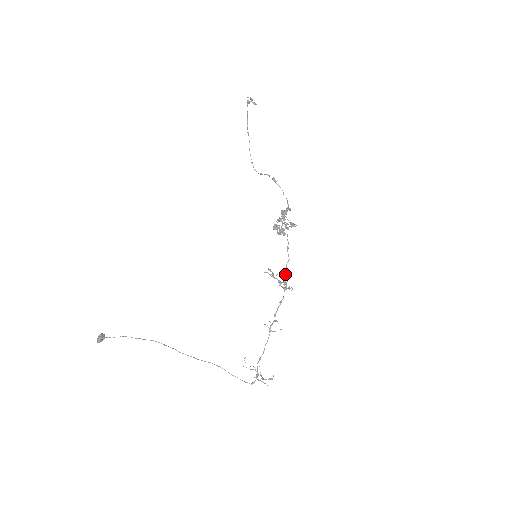
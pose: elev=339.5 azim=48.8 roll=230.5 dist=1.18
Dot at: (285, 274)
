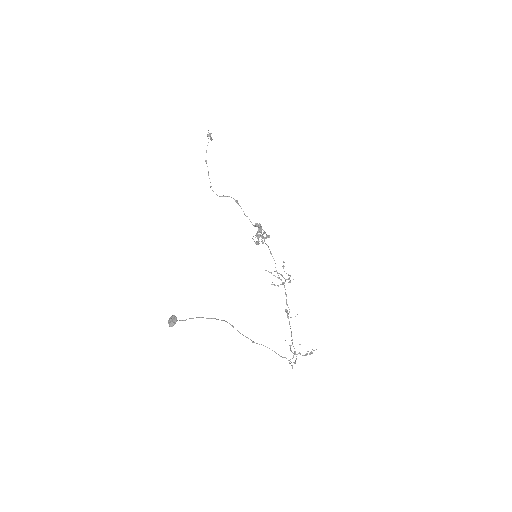
Dot at: (277, 273)
